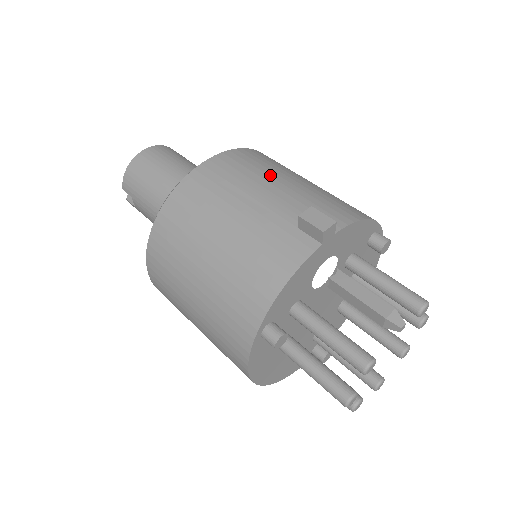
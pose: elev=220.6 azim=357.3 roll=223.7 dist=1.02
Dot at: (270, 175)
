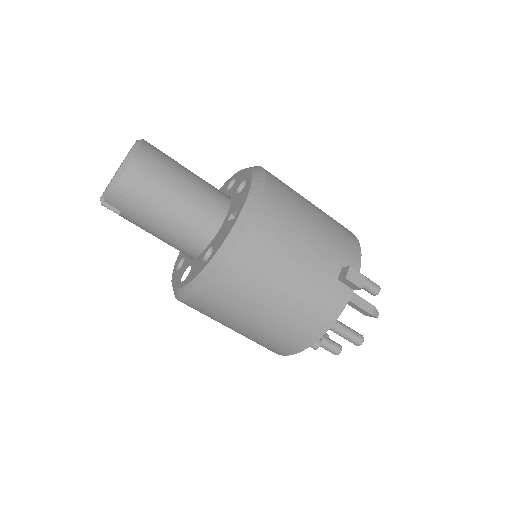
Dot at: (302, 223)
